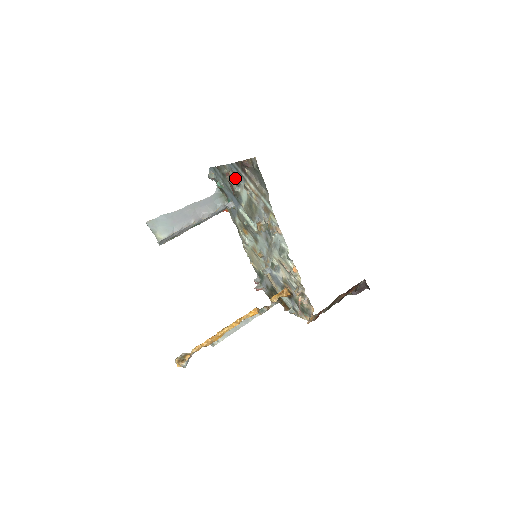
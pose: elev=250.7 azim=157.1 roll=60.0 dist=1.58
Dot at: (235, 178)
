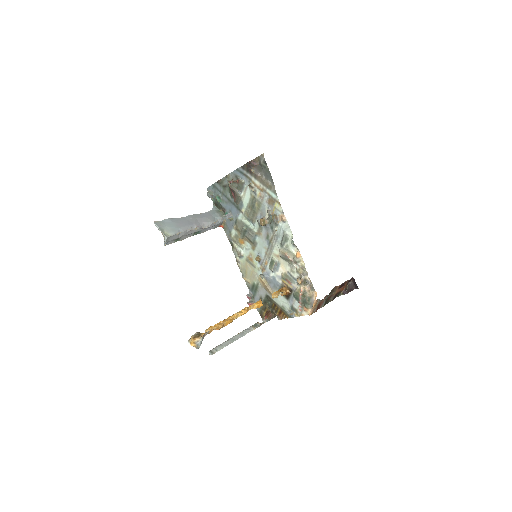
Dot at: (240, 181)
